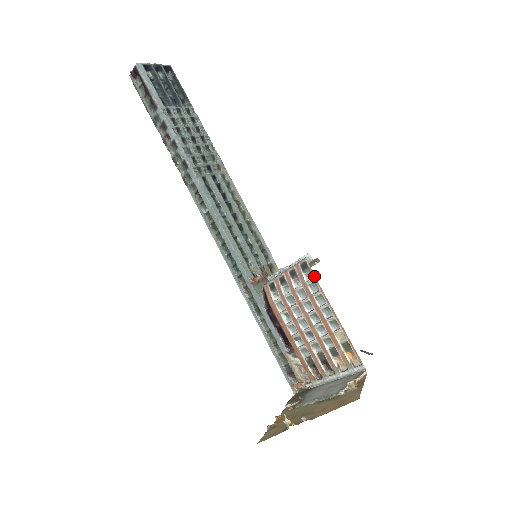
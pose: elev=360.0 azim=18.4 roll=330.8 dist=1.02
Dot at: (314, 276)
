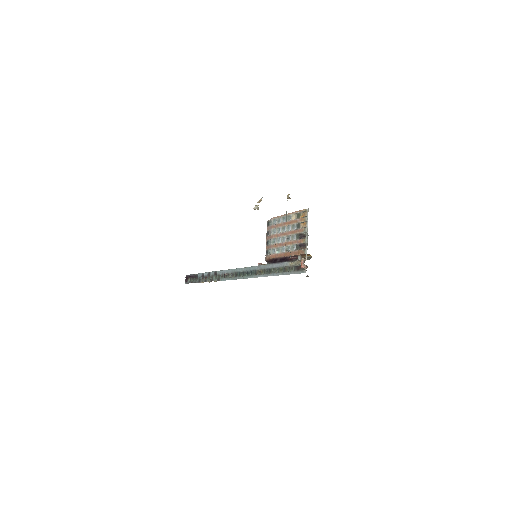
Dot at: (272, 218)
